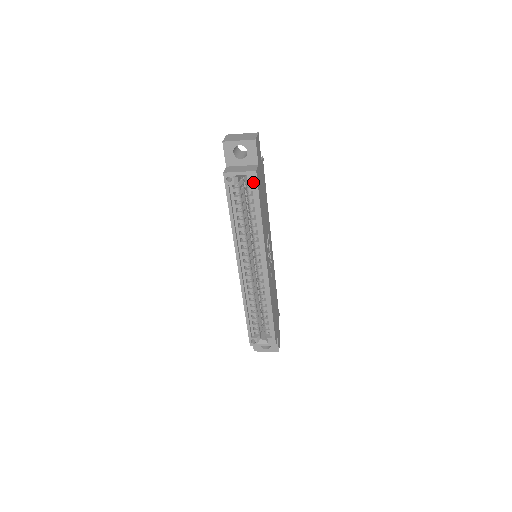
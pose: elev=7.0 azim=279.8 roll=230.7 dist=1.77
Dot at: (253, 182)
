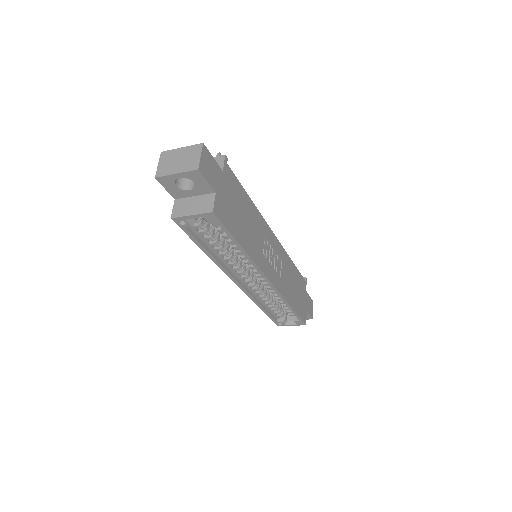
Dot at: (214, 221)
